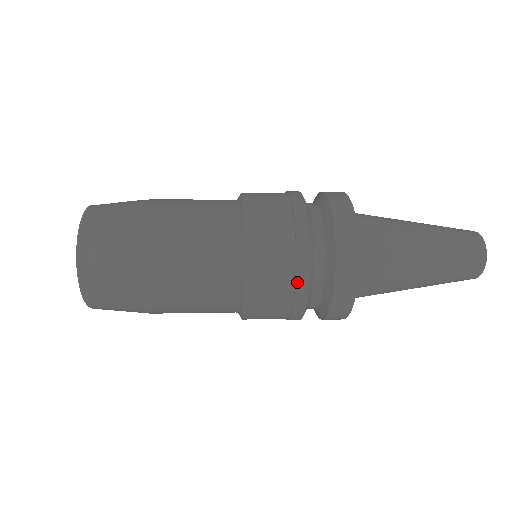
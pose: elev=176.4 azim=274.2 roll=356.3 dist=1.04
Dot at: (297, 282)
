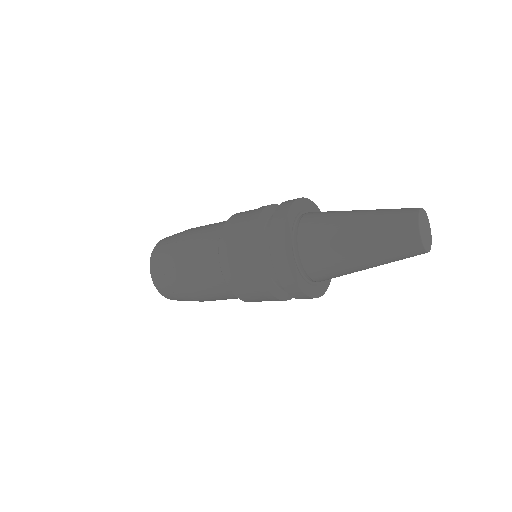
Dot at: (249, 265)
